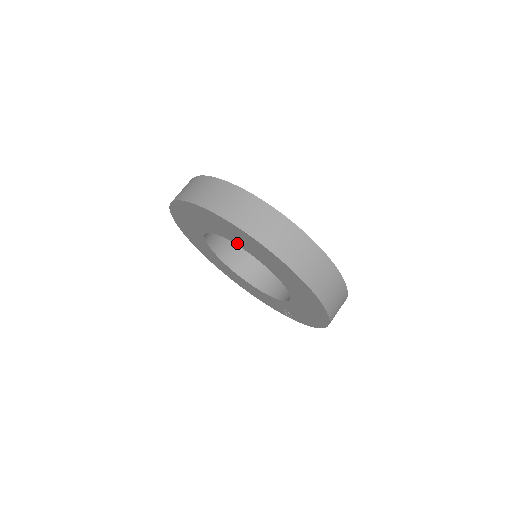
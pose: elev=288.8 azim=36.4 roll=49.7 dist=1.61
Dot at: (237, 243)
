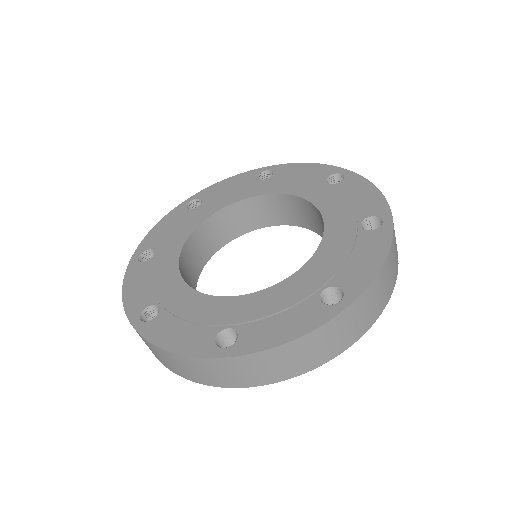
Dot at: occluded
